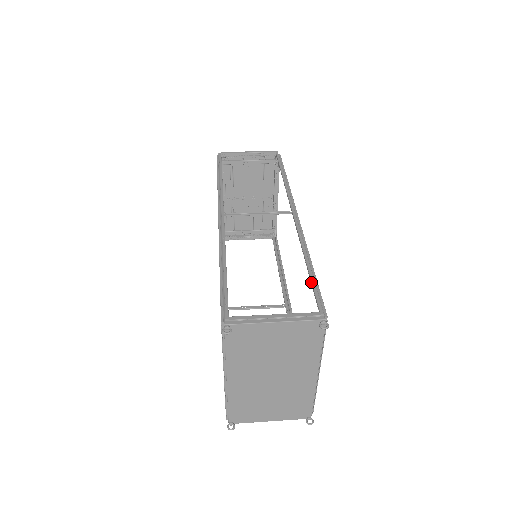
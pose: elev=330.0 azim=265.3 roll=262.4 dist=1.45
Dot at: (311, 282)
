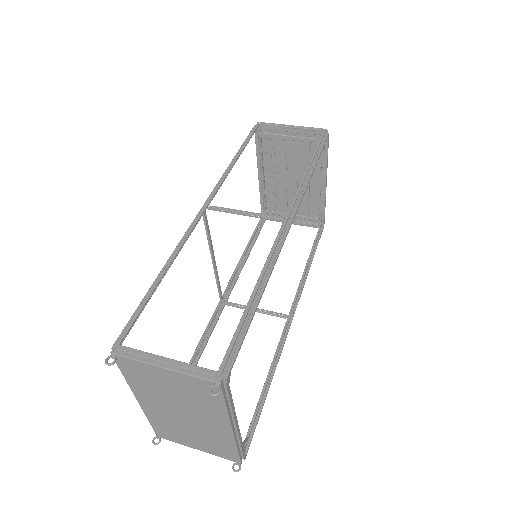
Dot at: occluded
